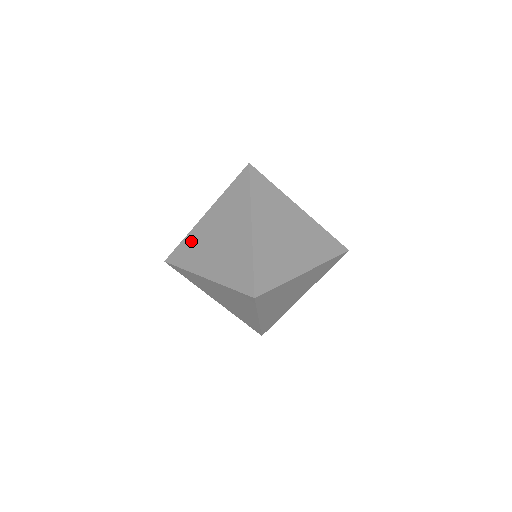
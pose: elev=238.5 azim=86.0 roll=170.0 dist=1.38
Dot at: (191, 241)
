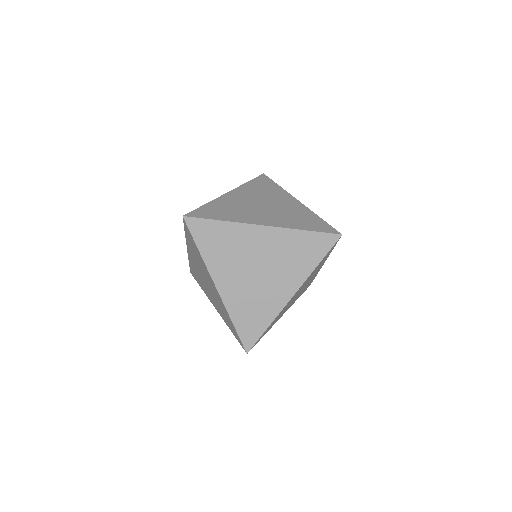
Dot at: (193, 268)
